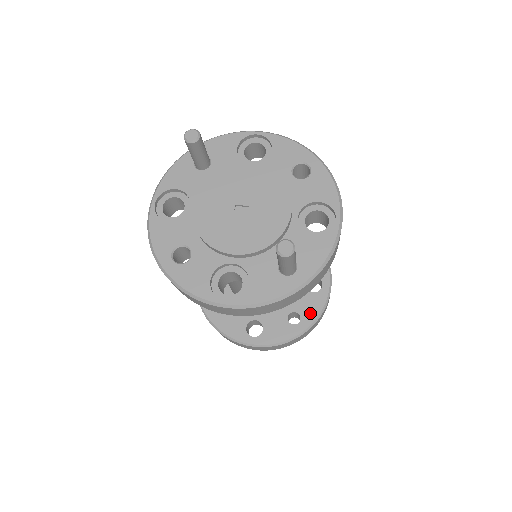
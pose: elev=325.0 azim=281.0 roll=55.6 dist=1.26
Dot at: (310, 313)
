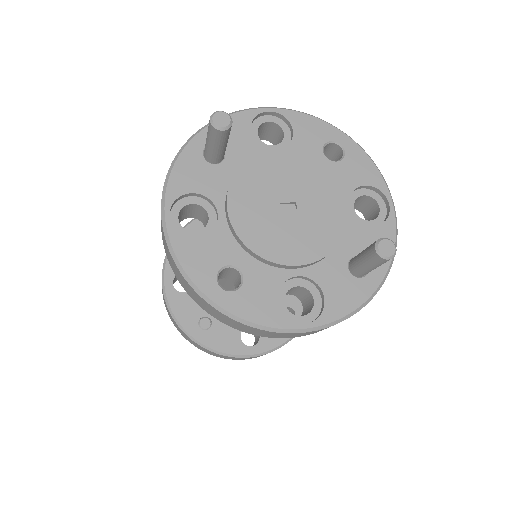
Dot at: occluded
